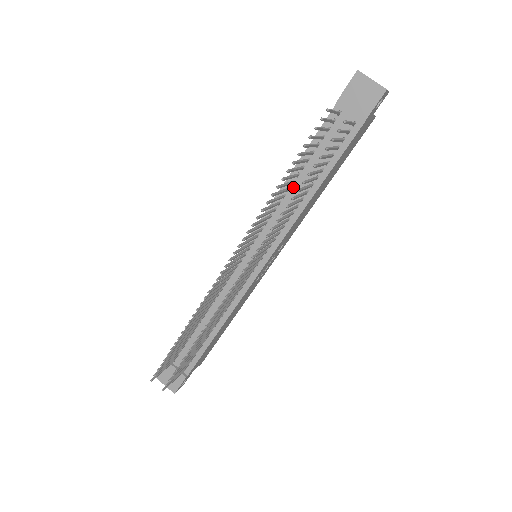
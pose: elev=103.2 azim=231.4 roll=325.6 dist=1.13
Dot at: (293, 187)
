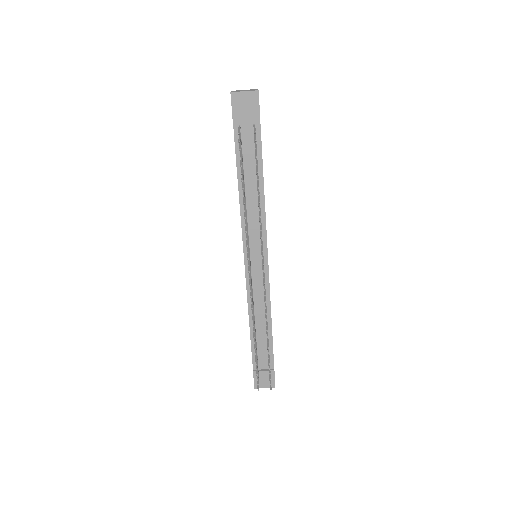
Dot at: (247, 194)
